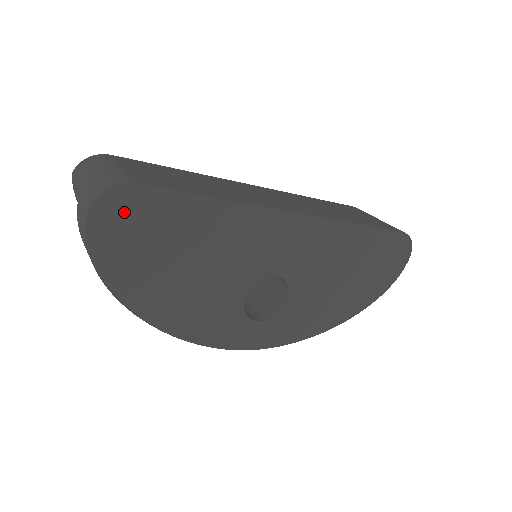
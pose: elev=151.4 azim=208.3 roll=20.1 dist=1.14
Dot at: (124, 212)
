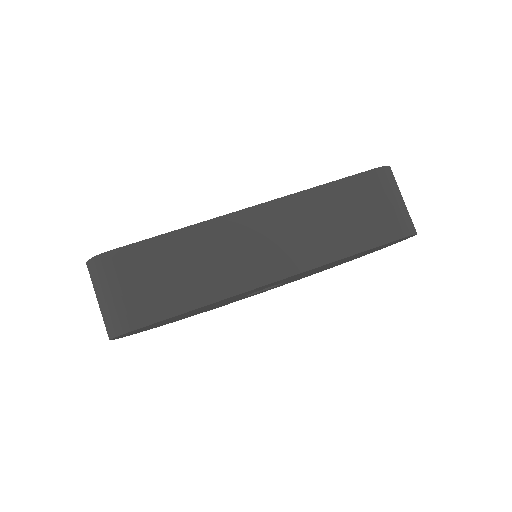
Dot at: occluded
